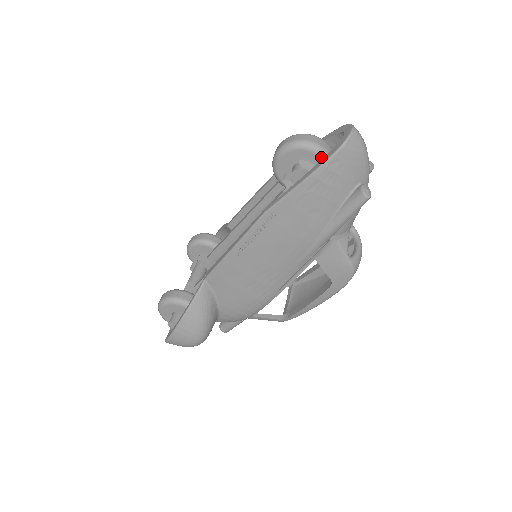
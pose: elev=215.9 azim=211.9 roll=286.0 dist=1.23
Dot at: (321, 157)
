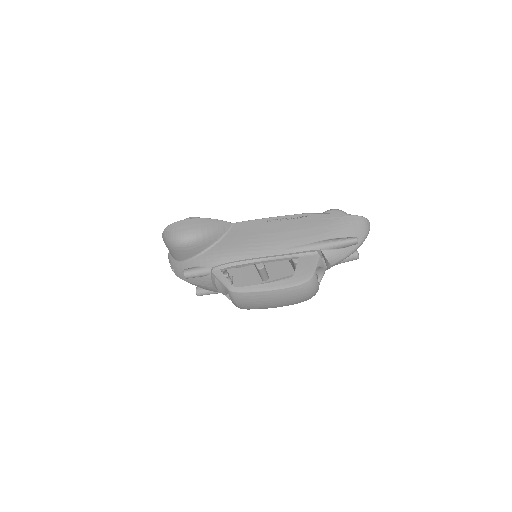
Dot at: occluded
